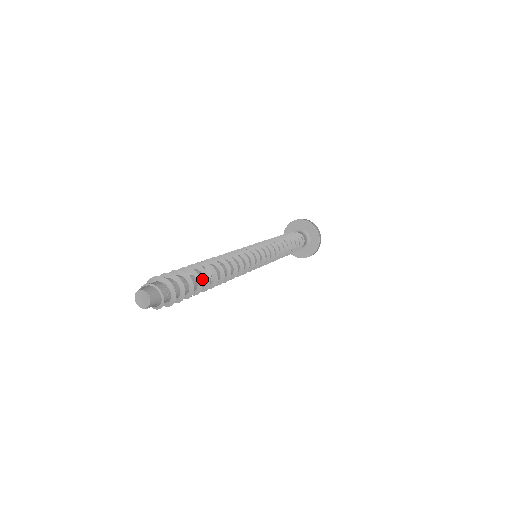
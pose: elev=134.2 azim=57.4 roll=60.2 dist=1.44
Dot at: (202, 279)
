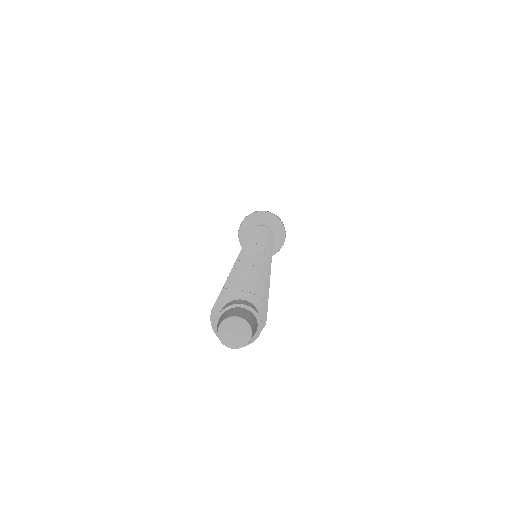
Dot at: occluded
